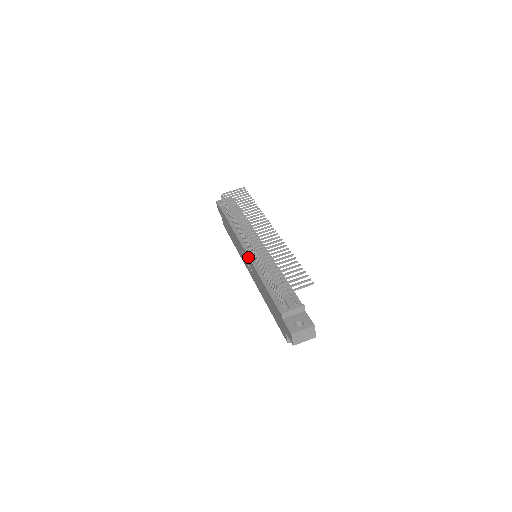
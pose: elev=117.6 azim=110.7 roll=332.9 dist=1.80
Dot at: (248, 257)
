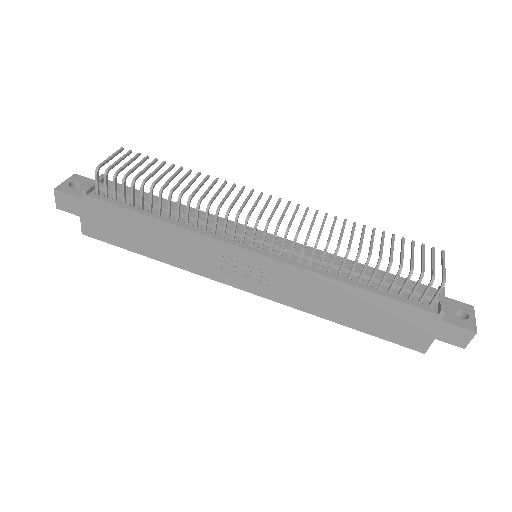
Dot at: (274, 259)
